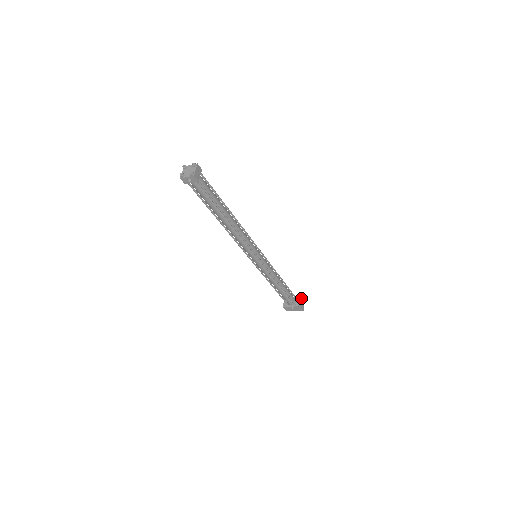
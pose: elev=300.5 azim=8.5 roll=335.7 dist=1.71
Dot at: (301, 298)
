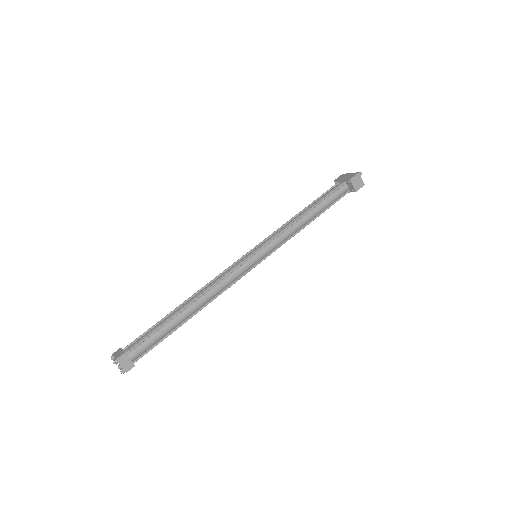
Dot at: (351, 181)
